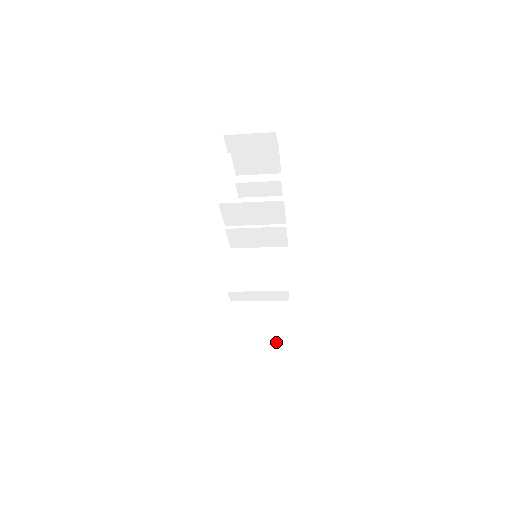
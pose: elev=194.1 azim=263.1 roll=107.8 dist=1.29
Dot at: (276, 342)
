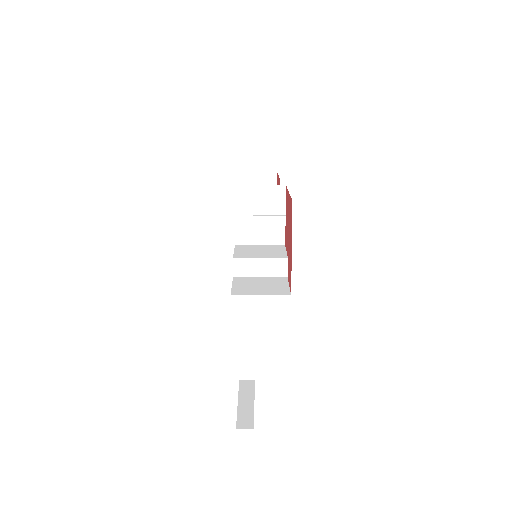
Dot at: (277, 292)
